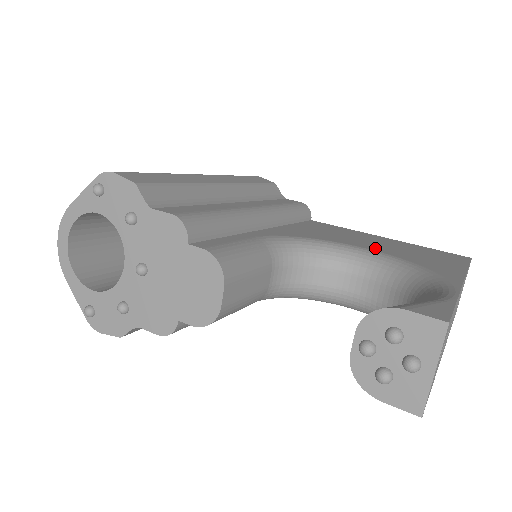
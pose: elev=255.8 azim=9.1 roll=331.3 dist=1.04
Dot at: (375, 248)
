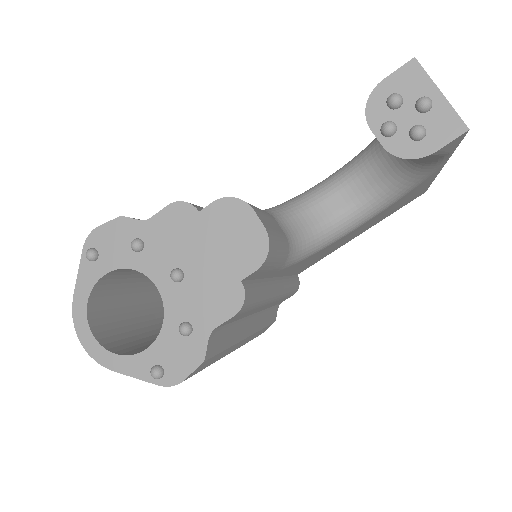
Dot at: occluded
